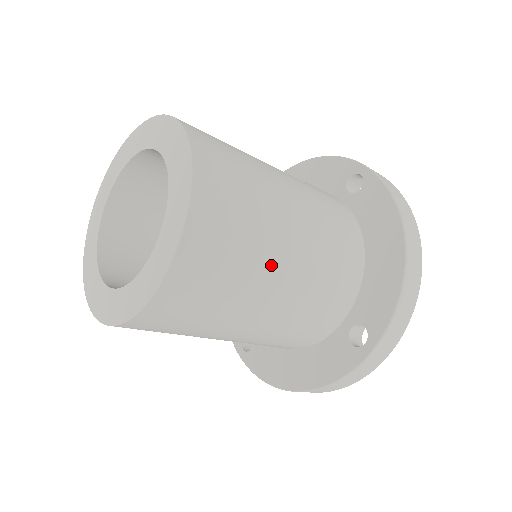
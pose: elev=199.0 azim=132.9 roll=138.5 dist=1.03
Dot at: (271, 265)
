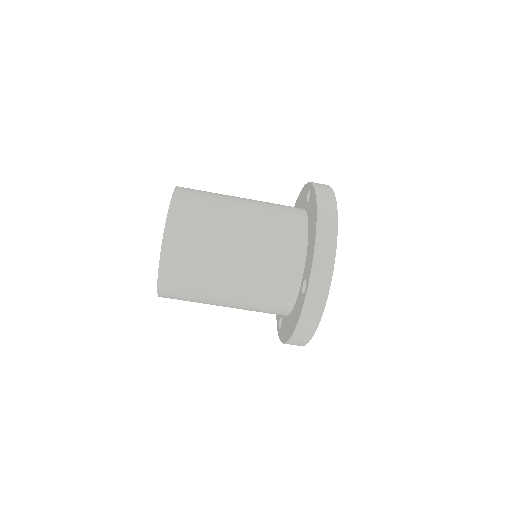
Dot at: (224, 245)
